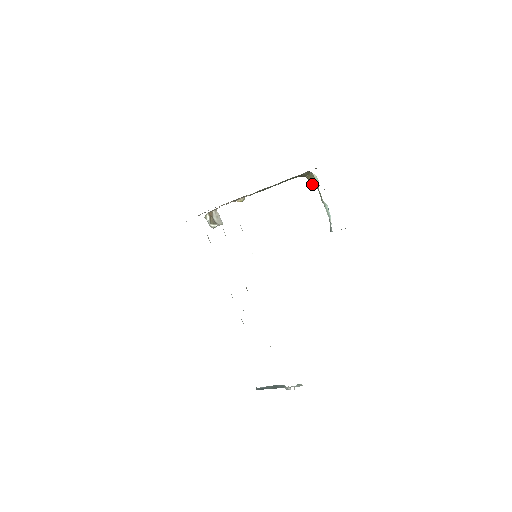
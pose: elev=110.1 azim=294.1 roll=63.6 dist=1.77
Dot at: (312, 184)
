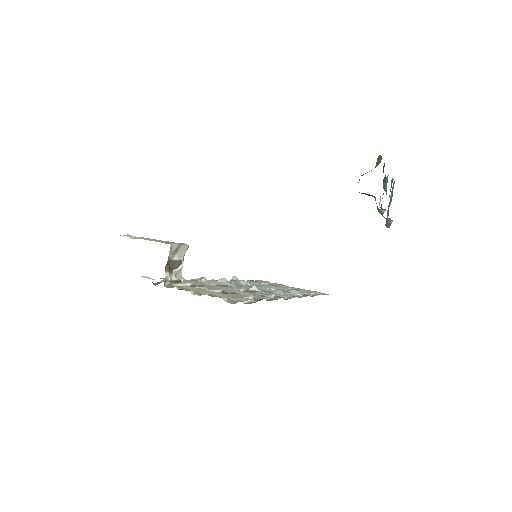
Dot at: occluded
